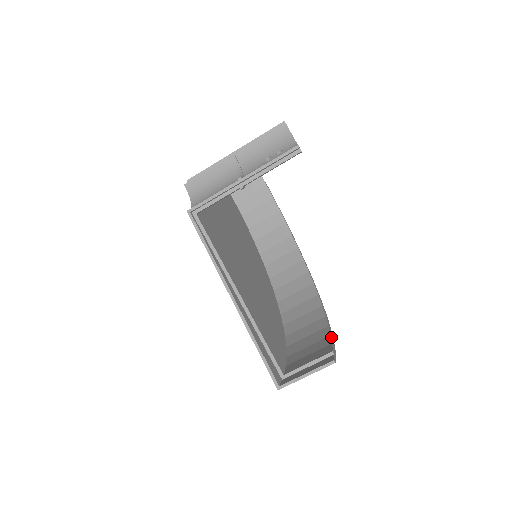
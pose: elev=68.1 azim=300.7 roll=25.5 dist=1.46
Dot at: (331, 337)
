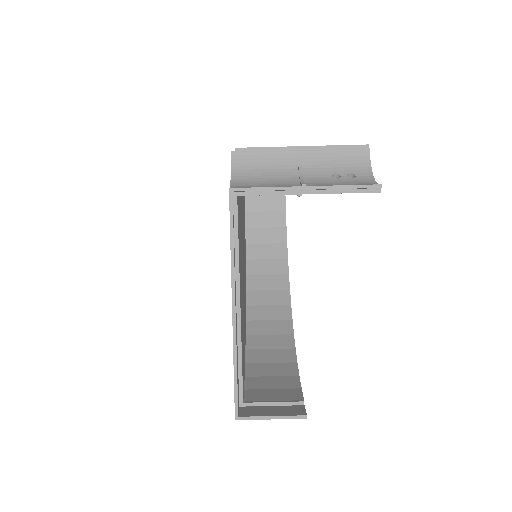
Dot at: occluded
